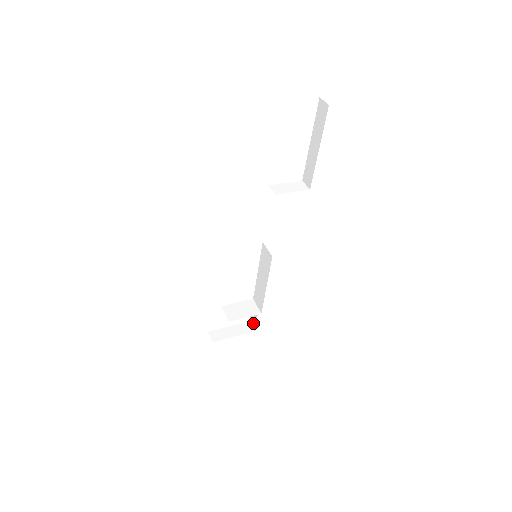
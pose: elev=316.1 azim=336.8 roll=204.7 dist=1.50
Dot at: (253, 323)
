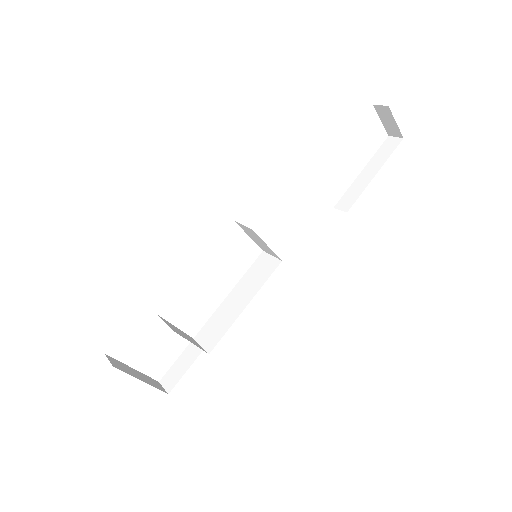
Dot at: (172, 380)
